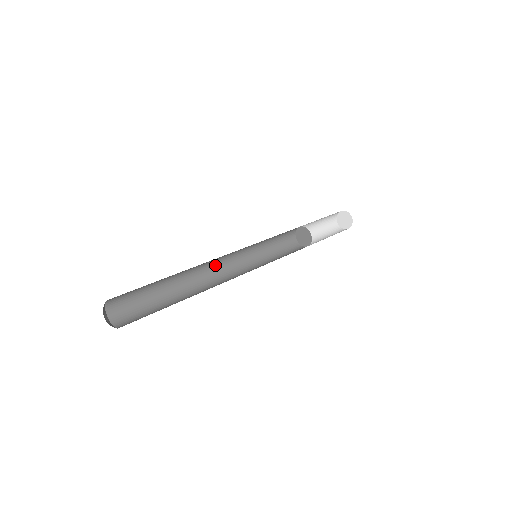
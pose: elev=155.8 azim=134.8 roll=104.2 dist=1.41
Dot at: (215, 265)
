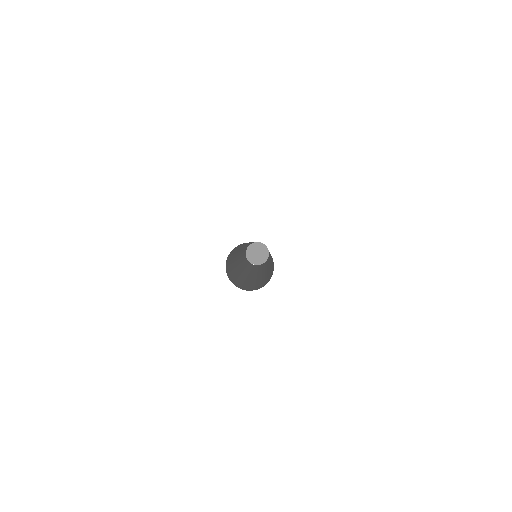
Dot at: (239, 255)
